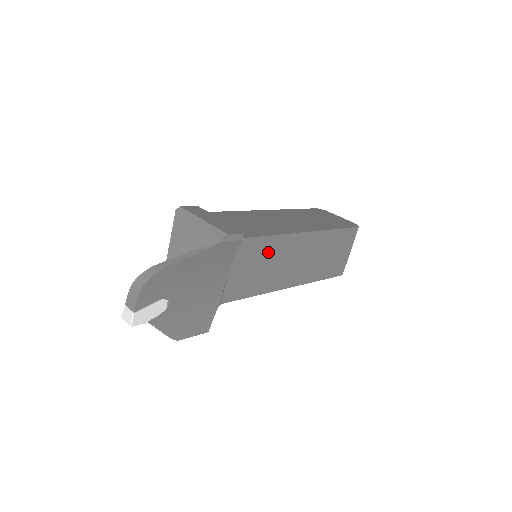
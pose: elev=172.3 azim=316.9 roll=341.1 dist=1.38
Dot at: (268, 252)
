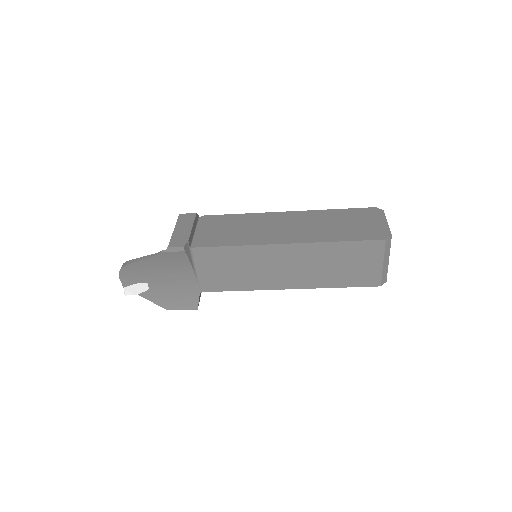
Dot at: (238, 258)
